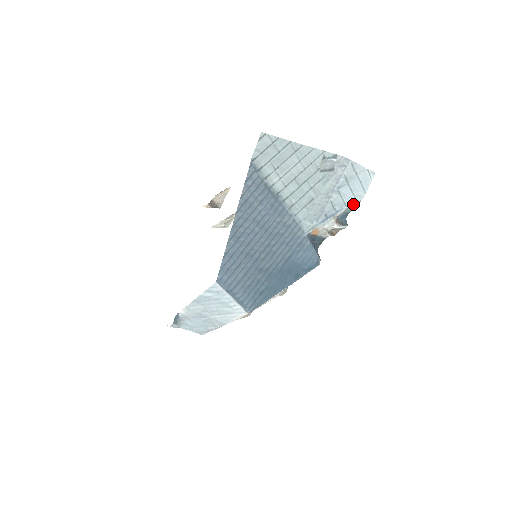
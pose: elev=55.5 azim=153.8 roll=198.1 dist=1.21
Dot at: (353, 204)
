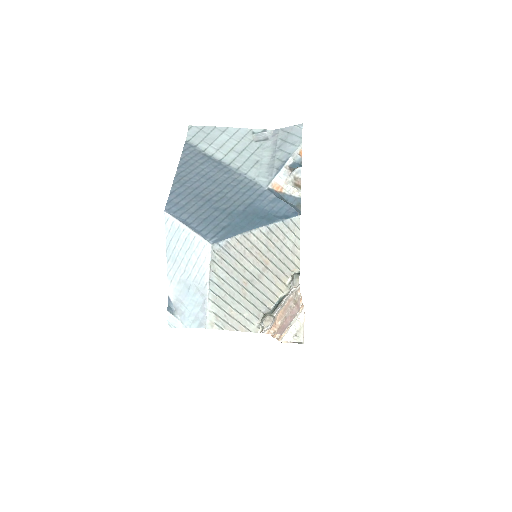
Dot at: (296, 150)
